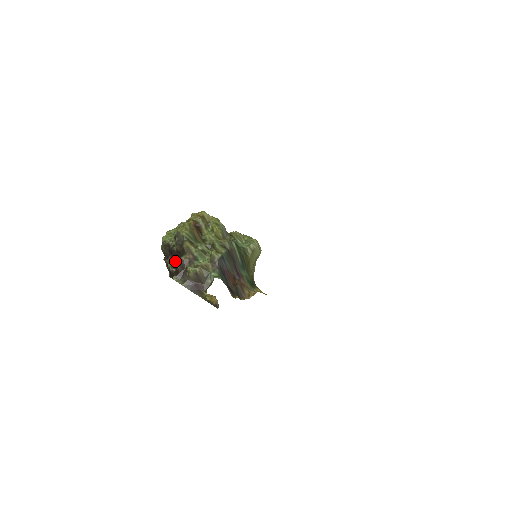
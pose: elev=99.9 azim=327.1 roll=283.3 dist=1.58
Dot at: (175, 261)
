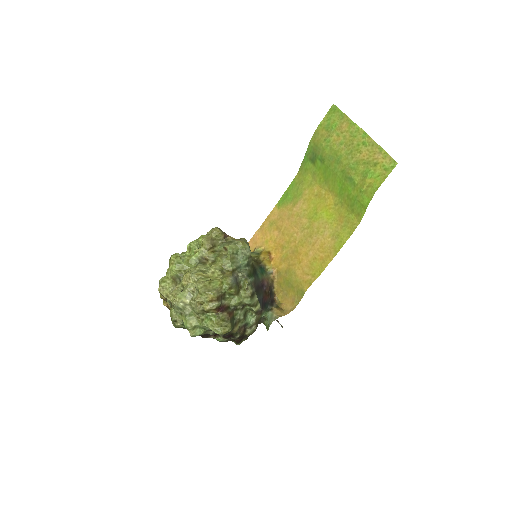
Dot at: (228, 339)
